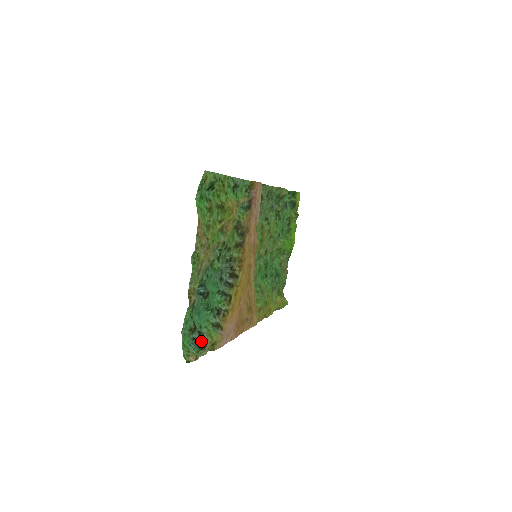
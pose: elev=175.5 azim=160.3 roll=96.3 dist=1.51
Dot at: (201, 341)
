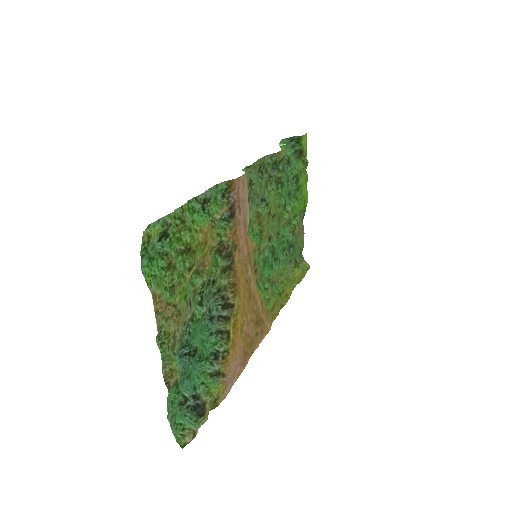
Dot at: (198, 406)
